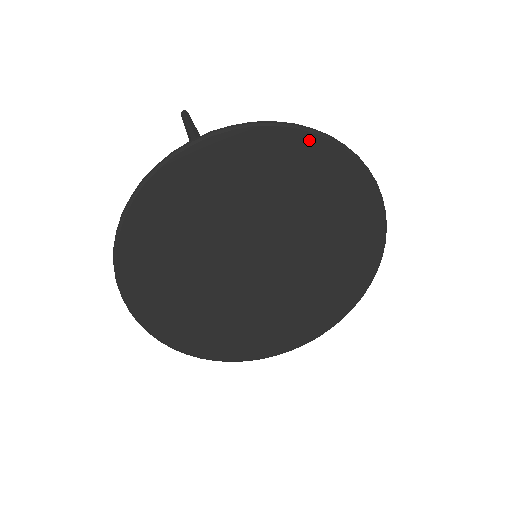
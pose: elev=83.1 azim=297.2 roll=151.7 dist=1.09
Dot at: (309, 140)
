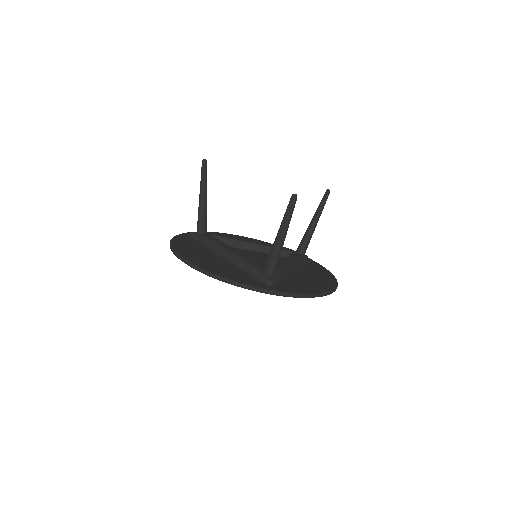
Dot at: occluded
